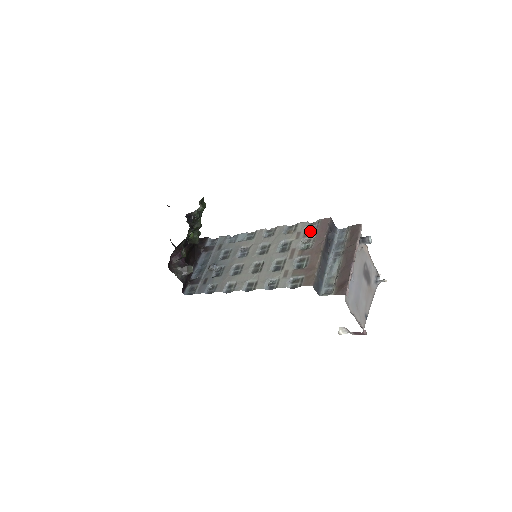
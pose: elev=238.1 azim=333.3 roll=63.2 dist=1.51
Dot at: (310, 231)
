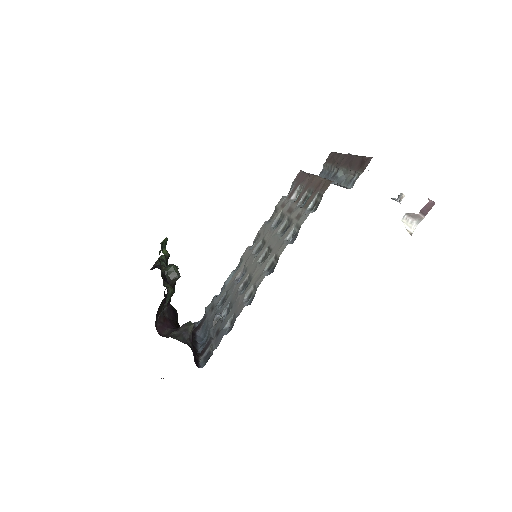
Dot at: occluded
